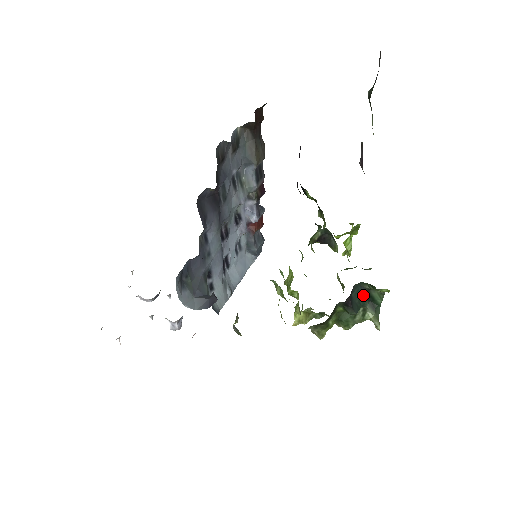
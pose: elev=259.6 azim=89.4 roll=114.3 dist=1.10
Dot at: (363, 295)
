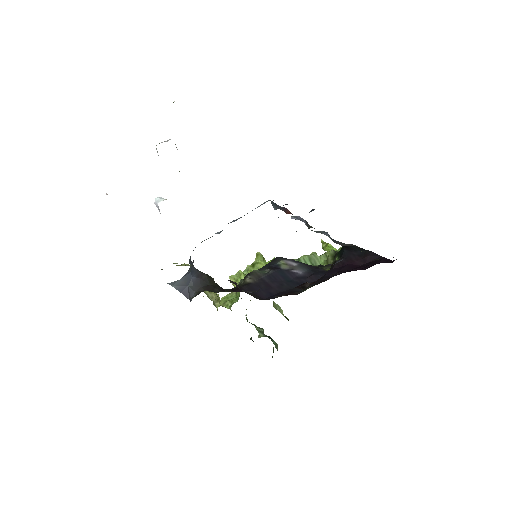
Dot at: occluded
